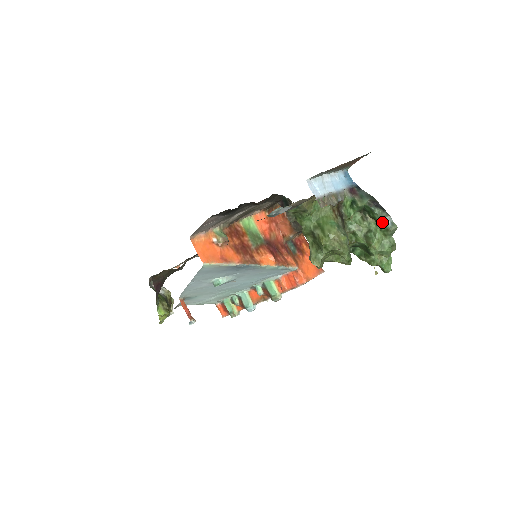
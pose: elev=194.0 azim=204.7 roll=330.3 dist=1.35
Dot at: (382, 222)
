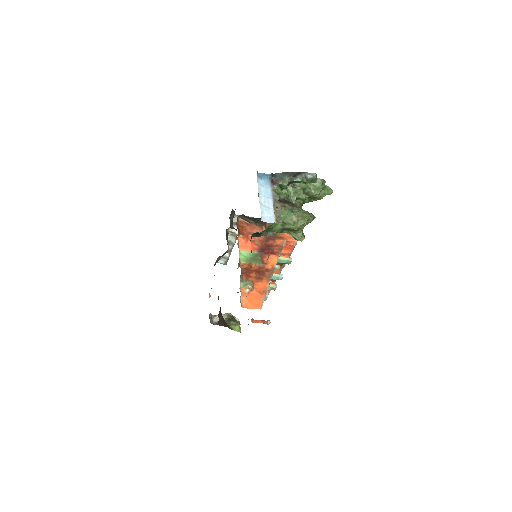
Dot at: (306, 179)
